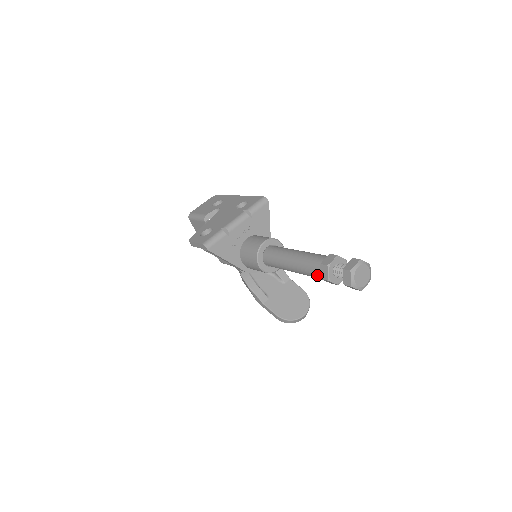
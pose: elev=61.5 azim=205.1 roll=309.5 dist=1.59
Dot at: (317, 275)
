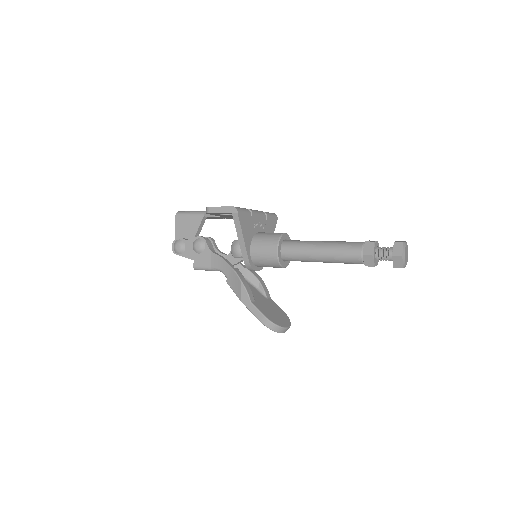
Dot at: (356, 253)
